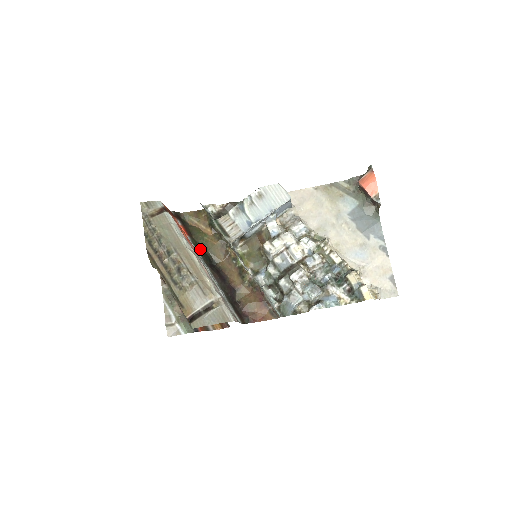
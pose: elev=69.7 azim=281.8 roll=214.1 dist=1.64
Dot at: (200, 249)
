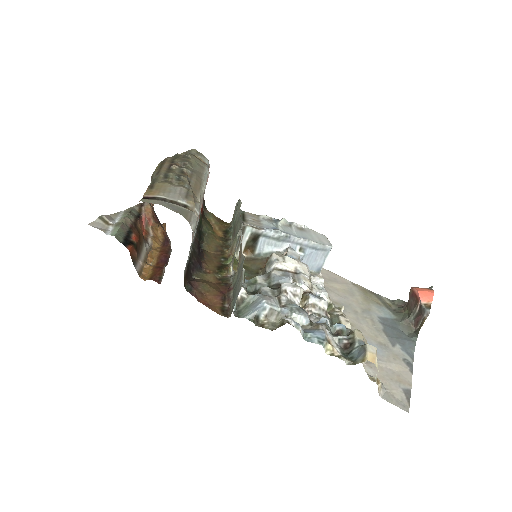
Dot at: (200, 226)
